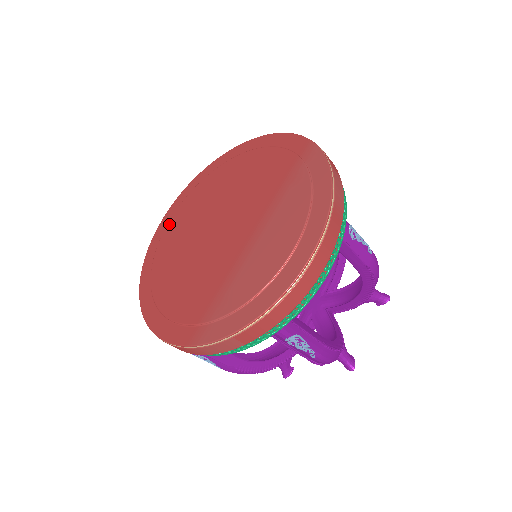
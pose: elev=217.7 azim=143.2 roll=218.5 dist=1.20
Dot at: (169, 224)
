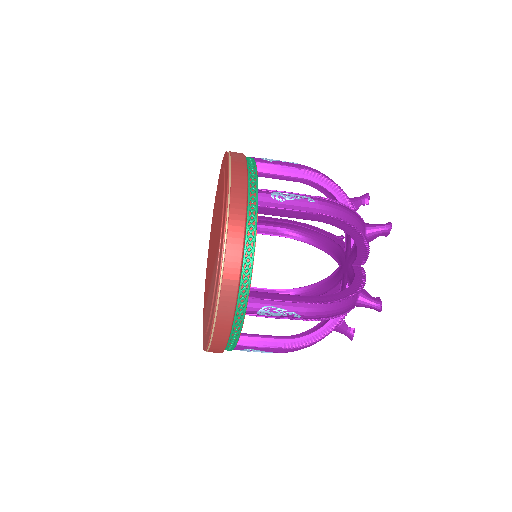
Dot at: (215, 197)
